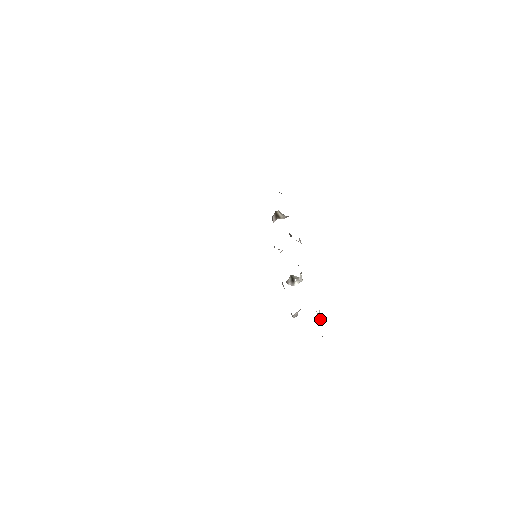
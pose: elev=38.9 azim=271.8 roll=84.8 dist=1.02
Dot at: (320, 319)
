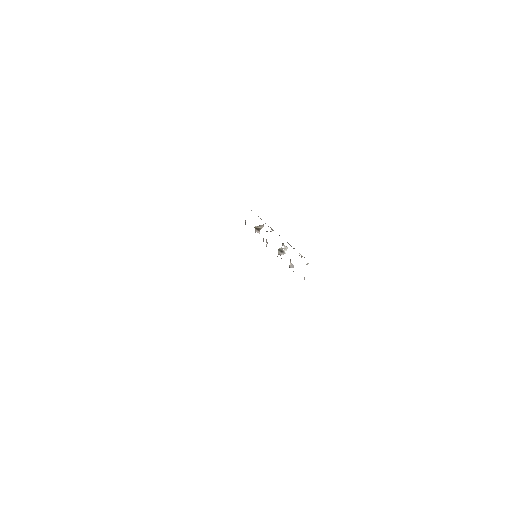
Dot at: occluded
